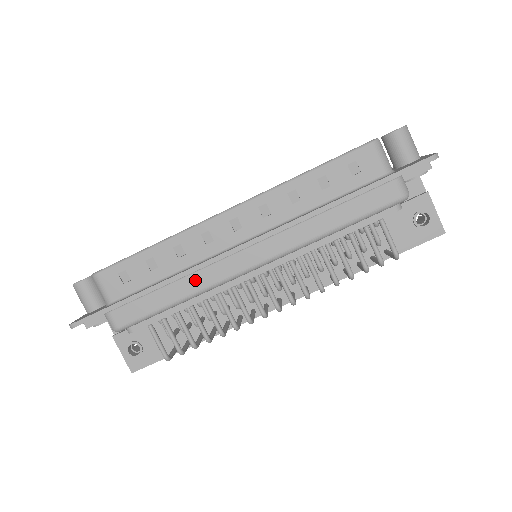
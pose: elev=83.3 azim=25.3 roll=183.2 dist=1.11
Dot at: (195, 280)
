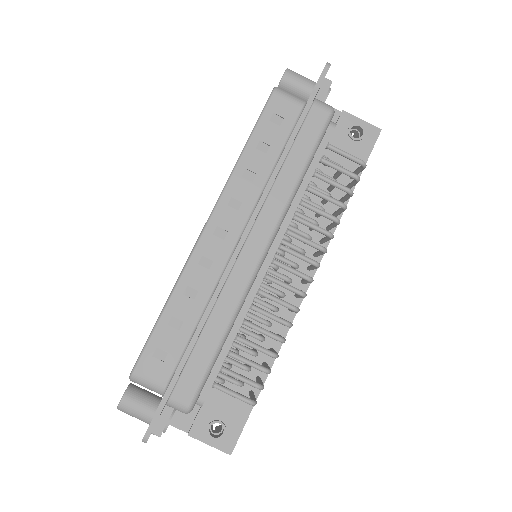
Dot at: (223, 306)
